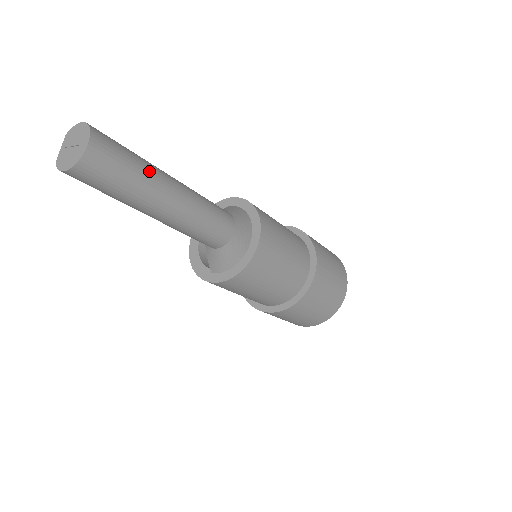
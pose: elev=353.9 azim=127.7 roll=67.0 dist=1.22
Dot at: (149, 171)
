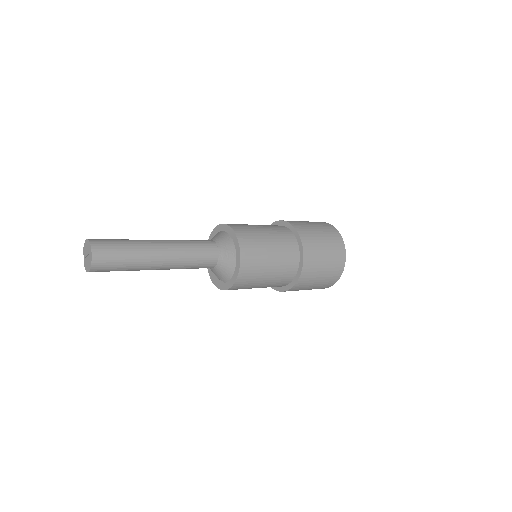
Dot at: (137, 246)
